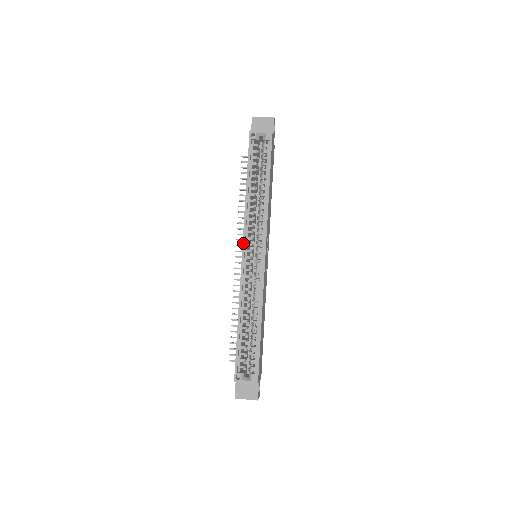
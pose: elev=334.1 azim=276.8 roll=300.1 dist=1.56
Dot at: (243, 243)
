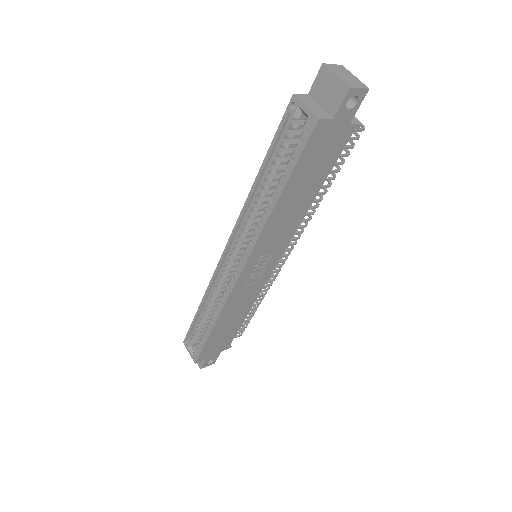
Dot at: (228, 241)
